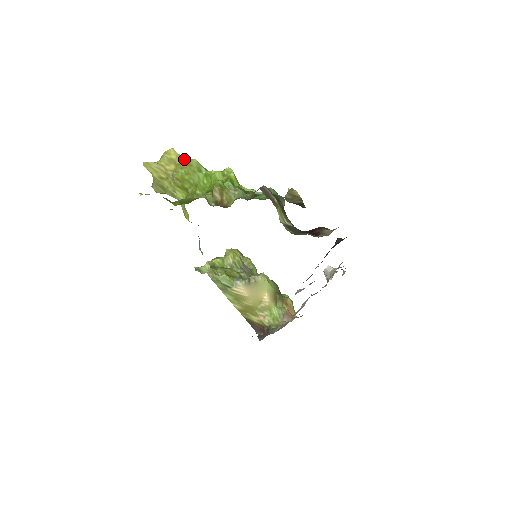
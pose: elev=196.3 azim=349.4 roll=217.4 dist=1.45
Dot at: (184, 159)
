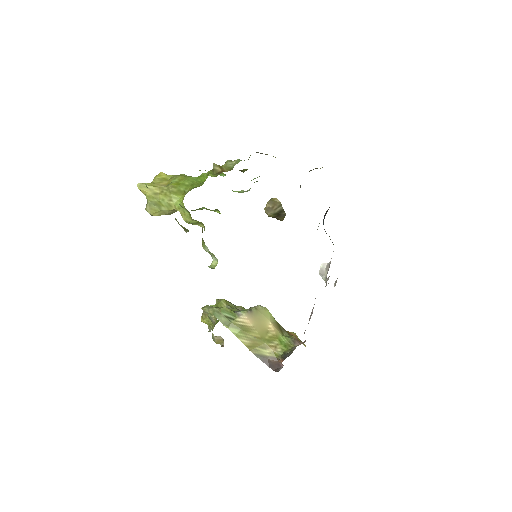
Dot at: (175, 175)
